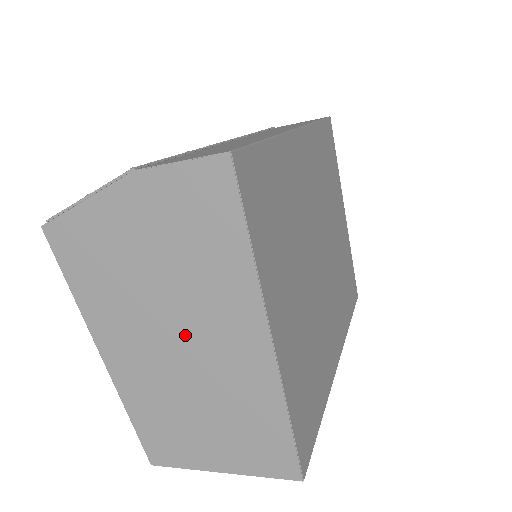
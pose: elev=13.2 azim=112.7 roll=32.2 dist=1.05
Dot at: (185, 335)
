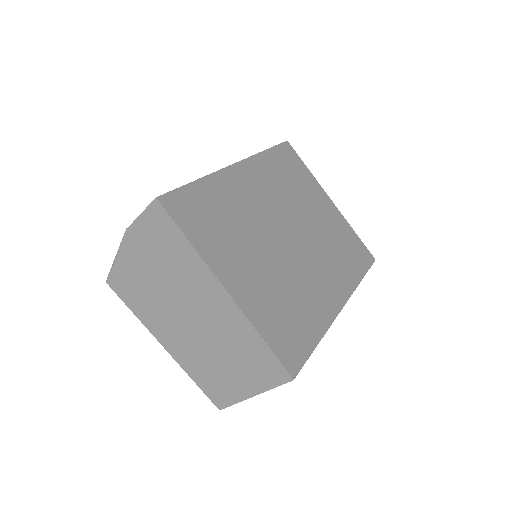
Dot at: (190, 311)
